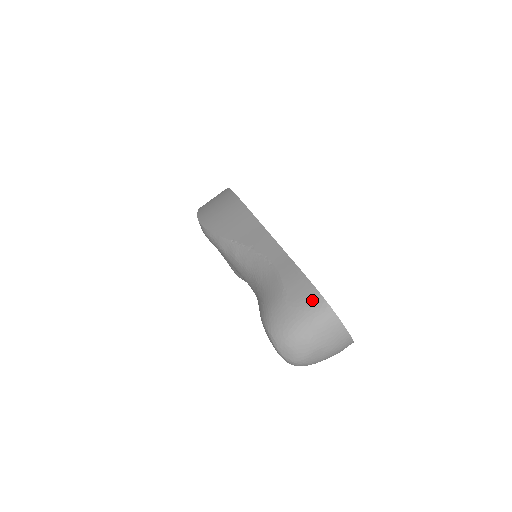
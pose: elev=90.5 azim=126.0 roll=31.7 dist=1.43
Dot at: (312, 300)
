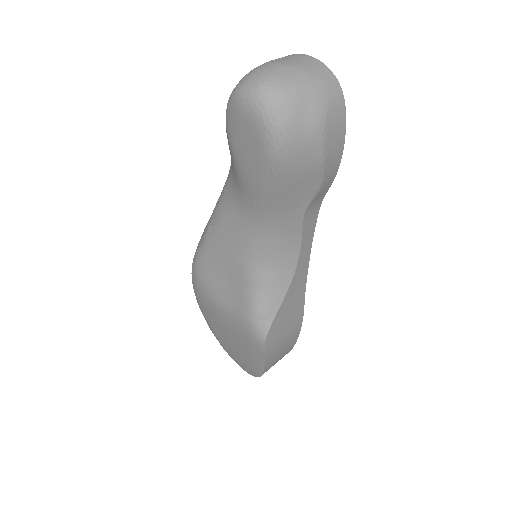
Dot at: occluded
